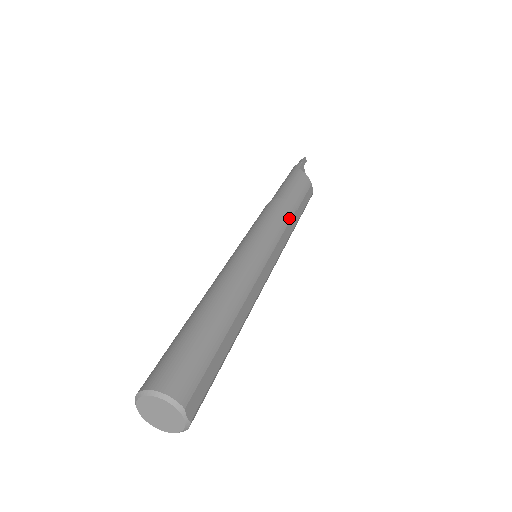
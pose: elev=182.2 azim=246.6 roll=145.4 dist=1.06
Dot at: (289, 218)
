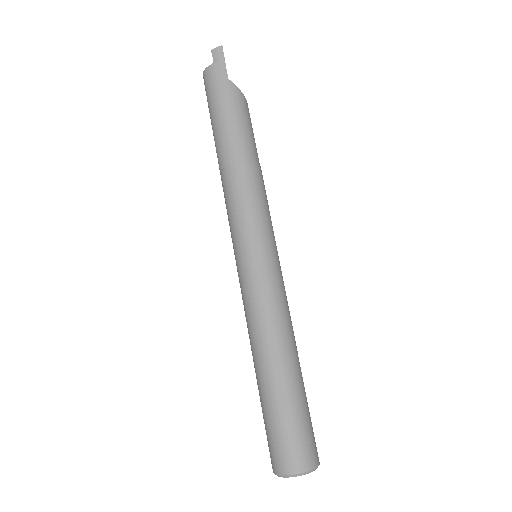
Dot at: (265, 191)
